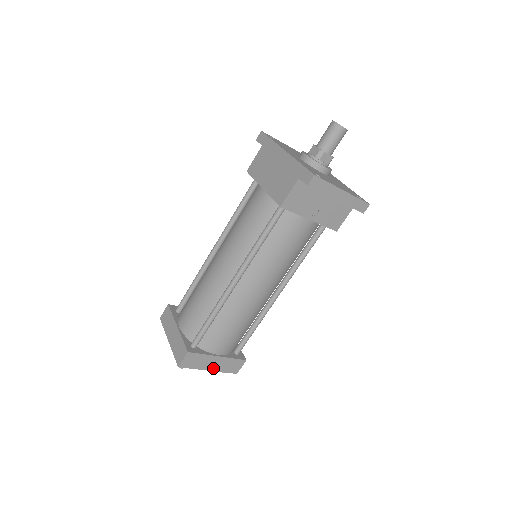
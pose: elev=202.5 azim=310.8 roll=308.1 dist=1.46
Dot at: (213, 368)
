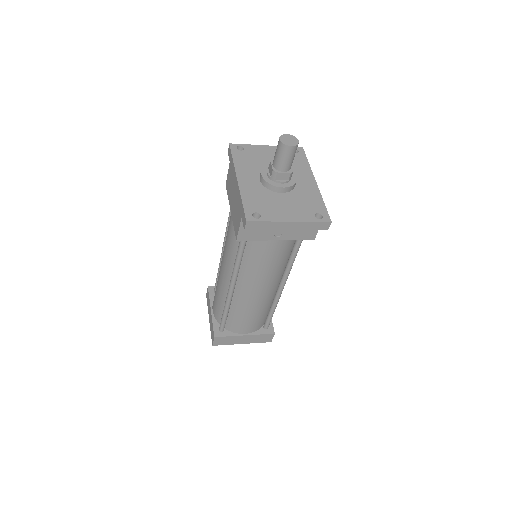
Dot at: (245, 342)
